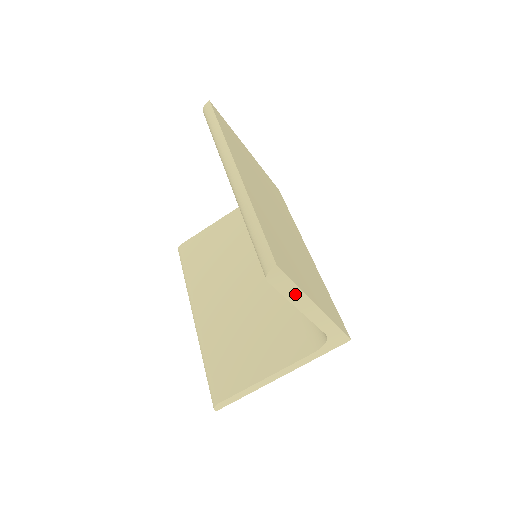
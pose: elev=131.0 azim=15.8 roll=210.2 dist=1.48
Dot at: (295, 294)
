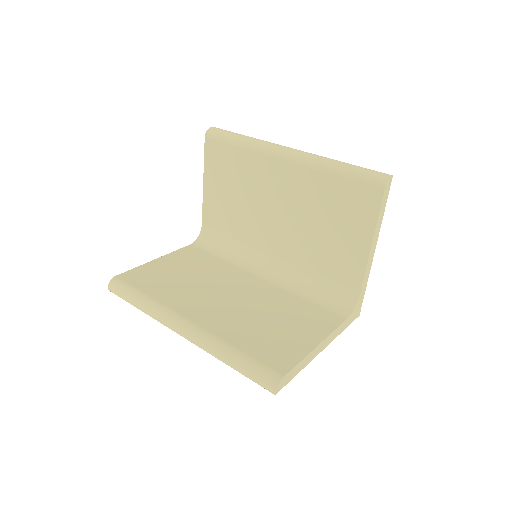
Dot at: (380, 219)
